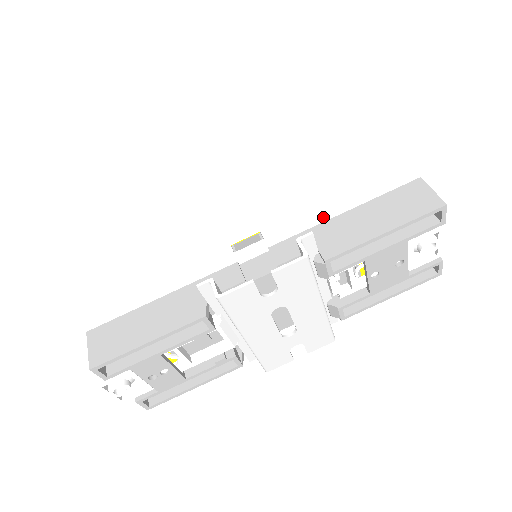
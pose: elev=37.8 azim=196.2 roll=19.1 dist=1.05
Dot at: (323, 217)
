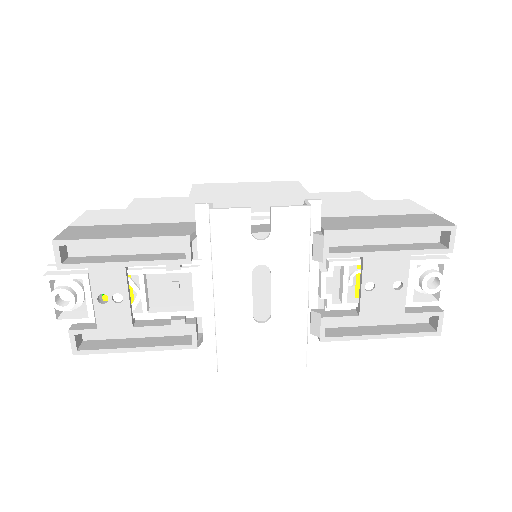
Dot at: (334, 215)
